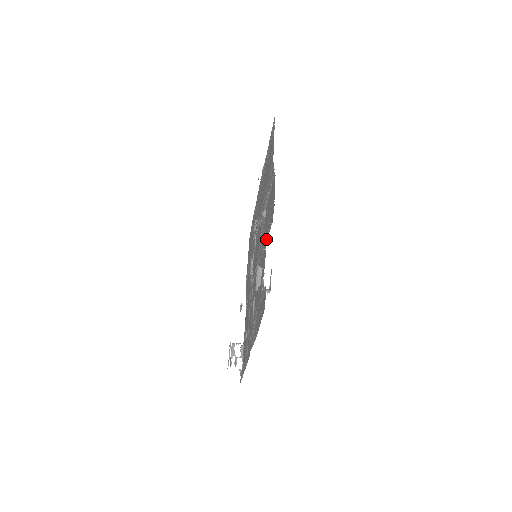
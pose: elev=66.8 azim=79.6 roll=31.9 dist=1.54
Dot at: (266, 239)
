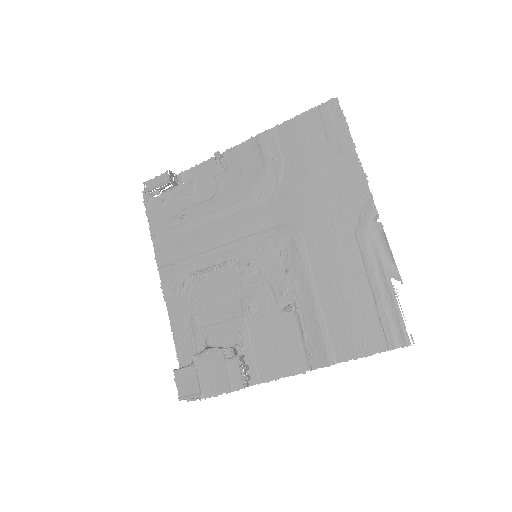
Dot at: (243, 354)
